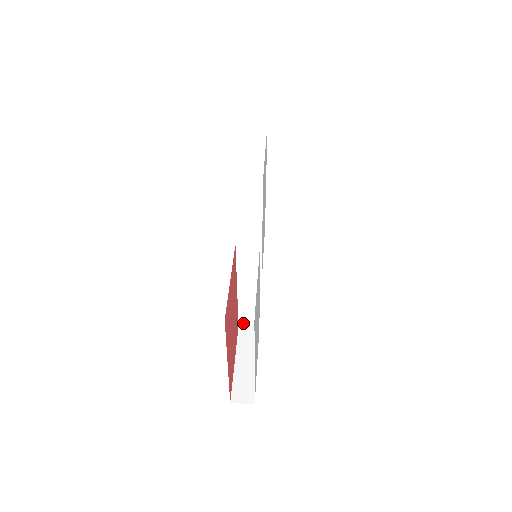
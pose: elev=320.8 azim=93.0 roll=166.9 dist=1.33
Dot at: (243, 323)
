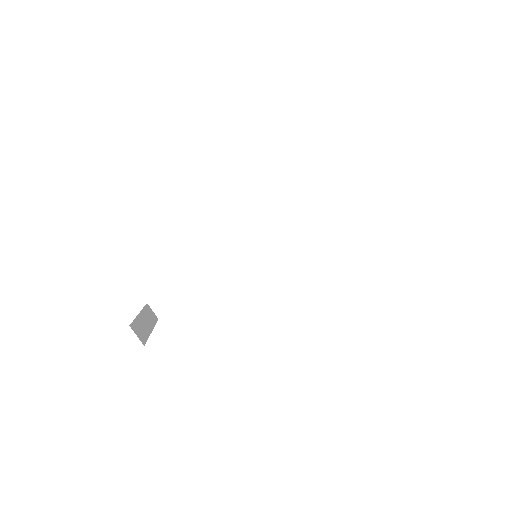
Dot at: occluded
